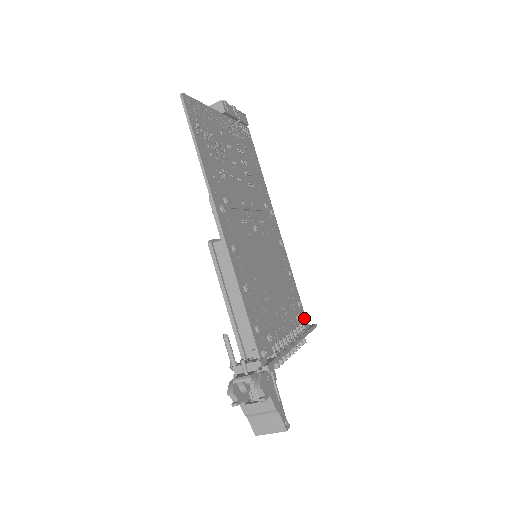
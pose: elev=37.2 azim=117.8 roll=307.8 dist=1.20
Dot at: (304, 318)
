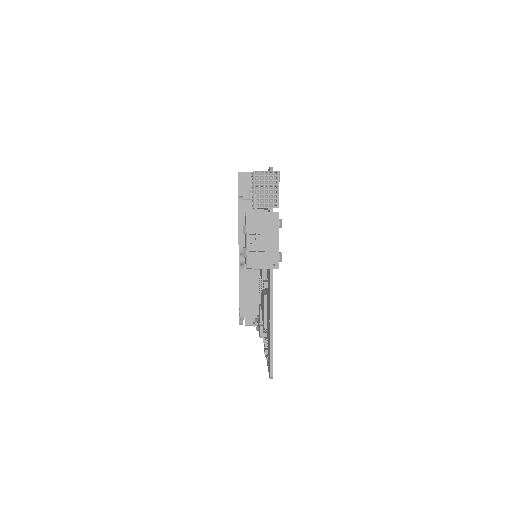
Dot at: occluded
